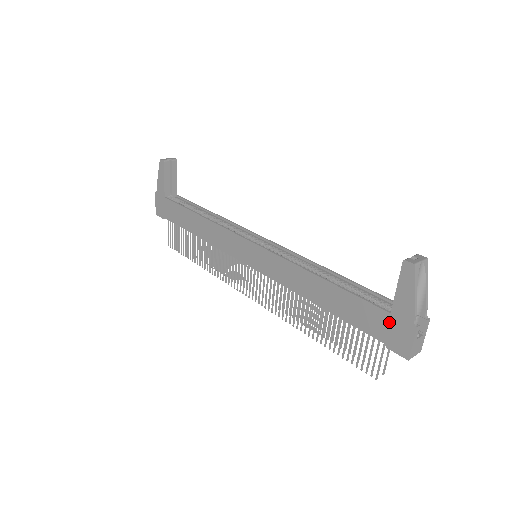
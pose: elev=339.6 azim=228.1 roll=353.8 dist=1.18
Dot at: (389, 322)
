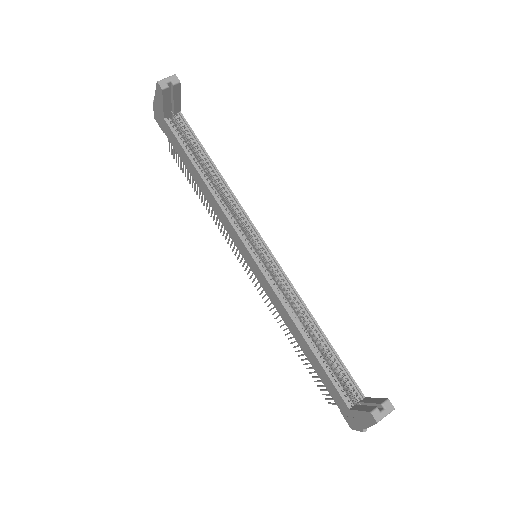
Dot at: (346, 410)
